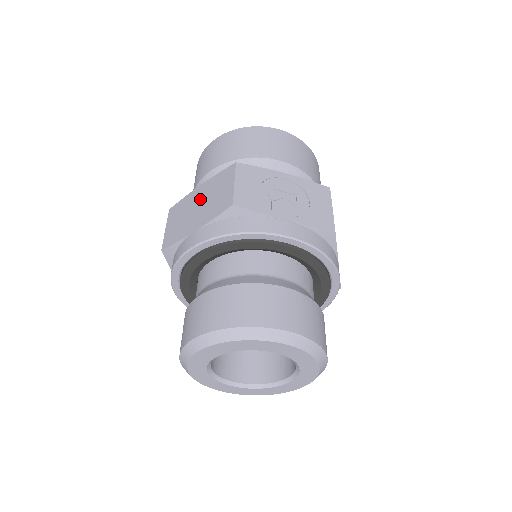
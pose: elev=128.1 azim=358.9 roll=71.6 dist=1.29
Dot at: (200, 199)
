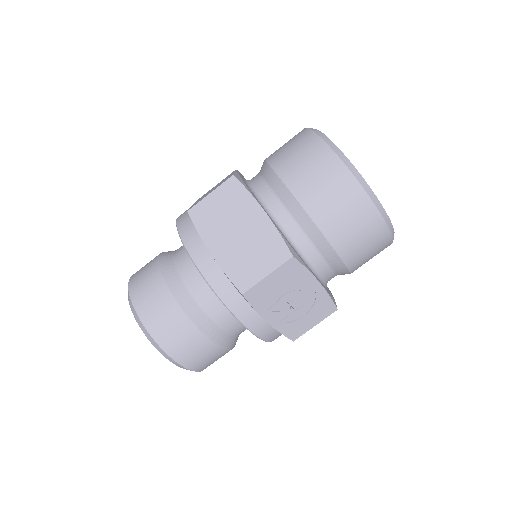
Dot at: (247, 229)
